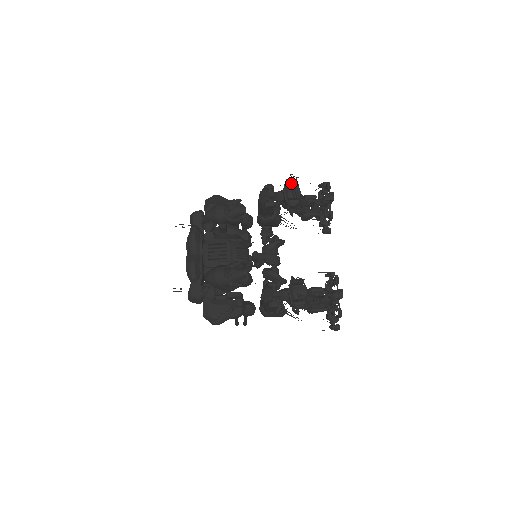
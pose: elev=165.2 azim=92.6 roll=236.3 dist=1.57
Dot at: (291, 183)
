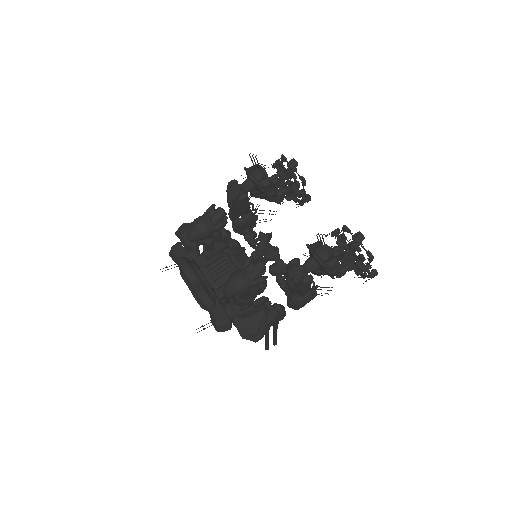
Dot at: (251, 168)
